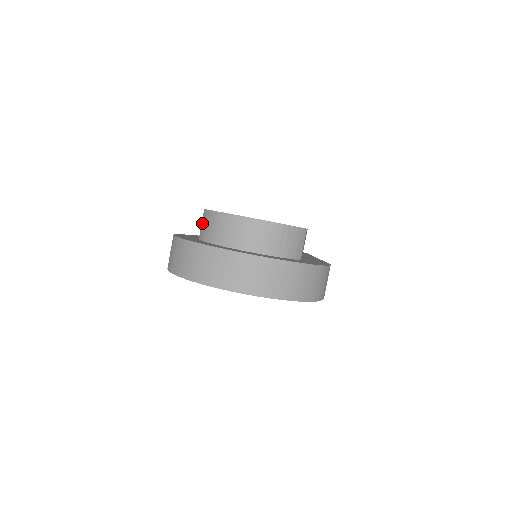
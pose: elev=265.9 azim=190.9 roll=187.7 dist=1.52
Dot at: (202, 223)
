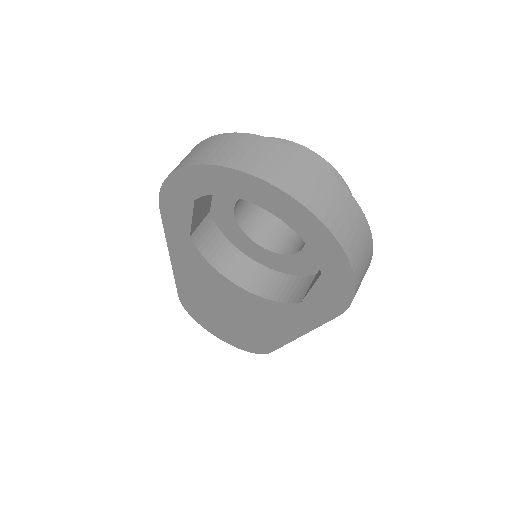
Dot at: occluded
